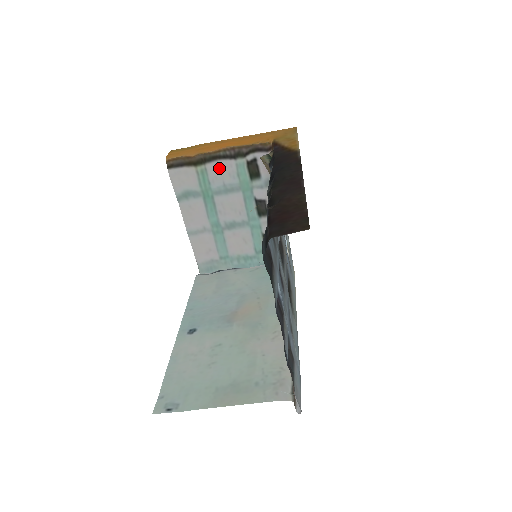
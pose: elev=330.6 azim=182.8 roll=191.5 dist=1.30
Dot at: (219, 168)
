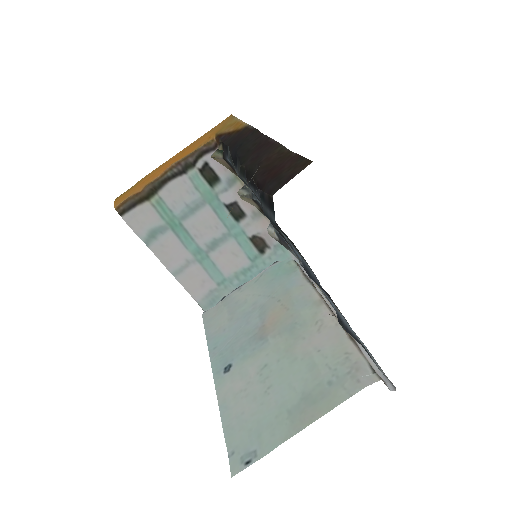
Dot at: (173, 190)
